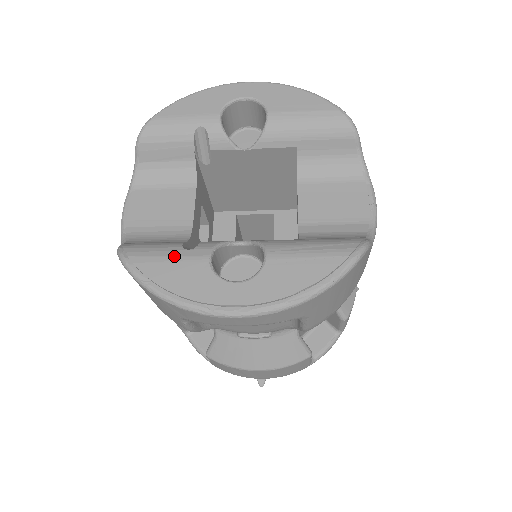
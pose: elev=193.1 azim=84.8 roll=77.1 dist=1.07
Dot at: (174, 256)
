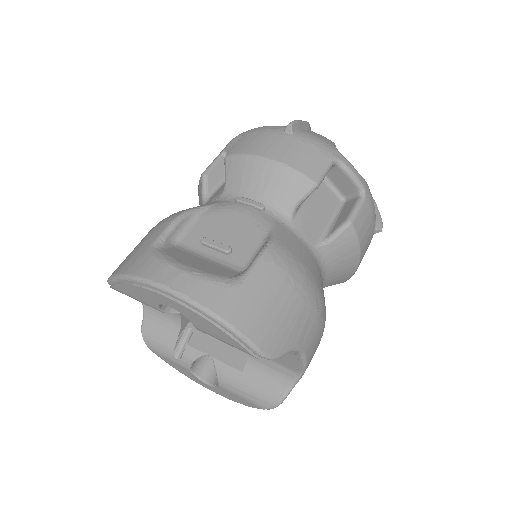
Dot at: (171, 359)
